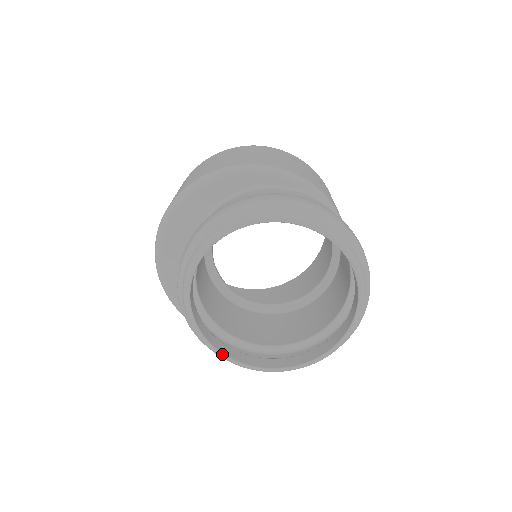
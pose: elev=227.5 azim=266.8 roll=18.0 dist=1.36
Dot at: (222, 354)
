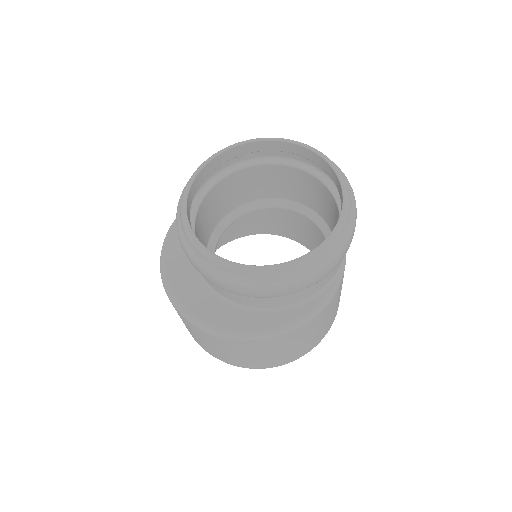
Dot at: (232, 262)
